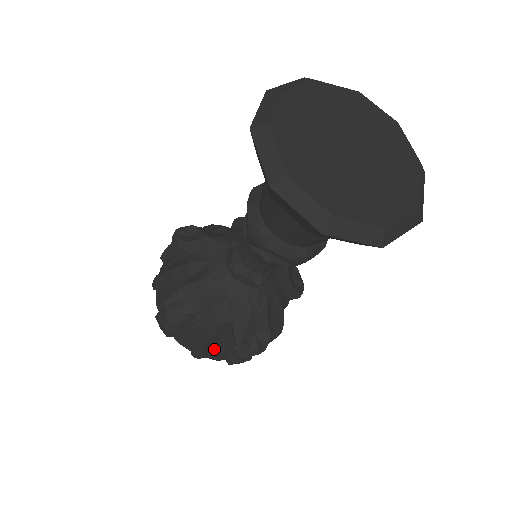
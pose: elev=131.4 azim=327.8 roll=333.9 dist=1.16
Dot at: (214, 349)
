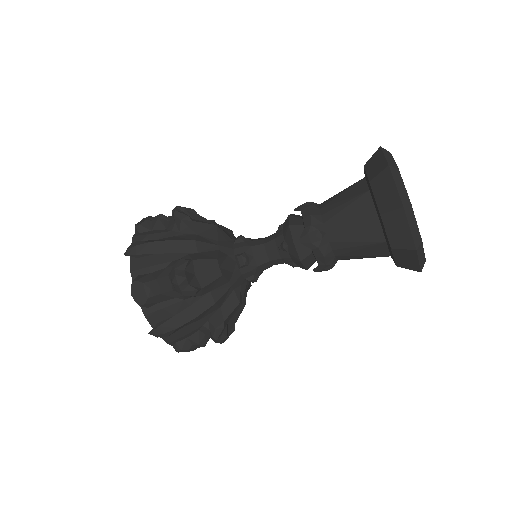
Dot at: (180, 330)
